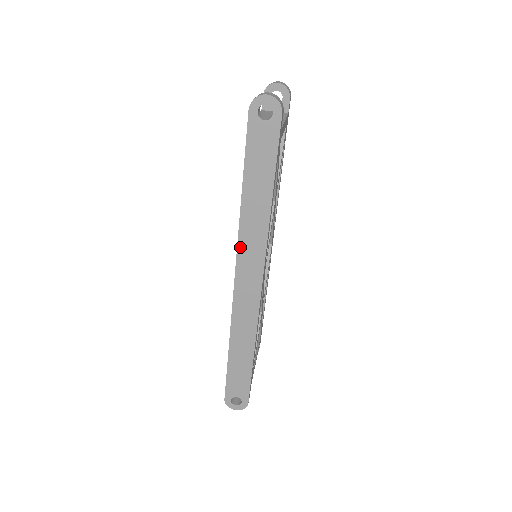
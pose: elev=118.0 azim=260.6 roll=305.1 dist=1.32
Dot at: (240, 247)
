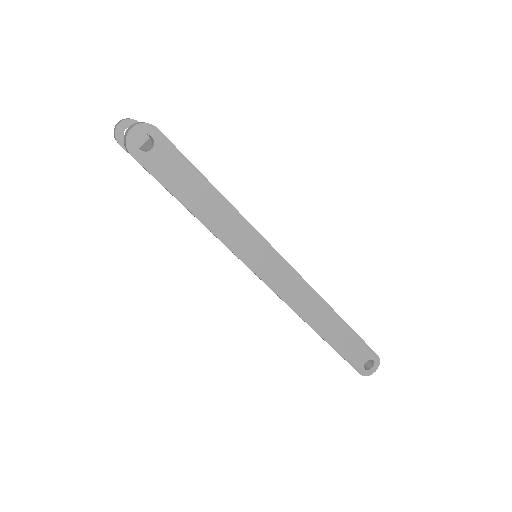
Dot at: (244, 259)
